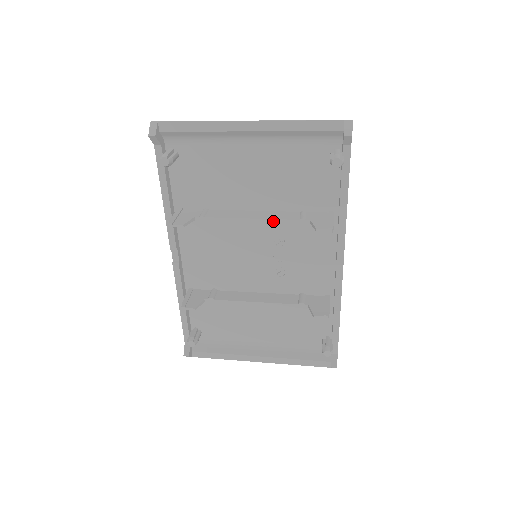
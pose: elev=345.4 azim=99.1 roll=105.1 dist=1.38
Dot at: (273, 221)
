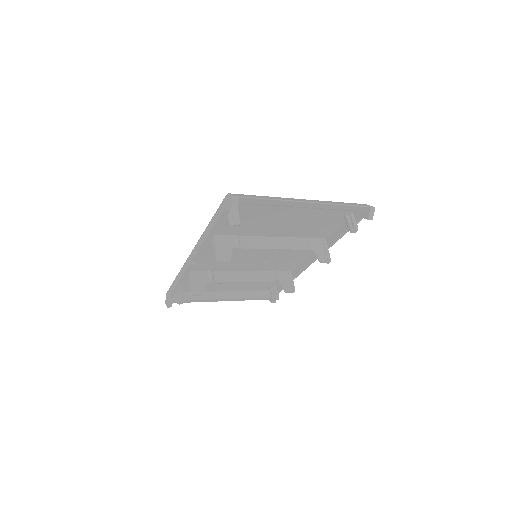
Dot at: (289, 250)
